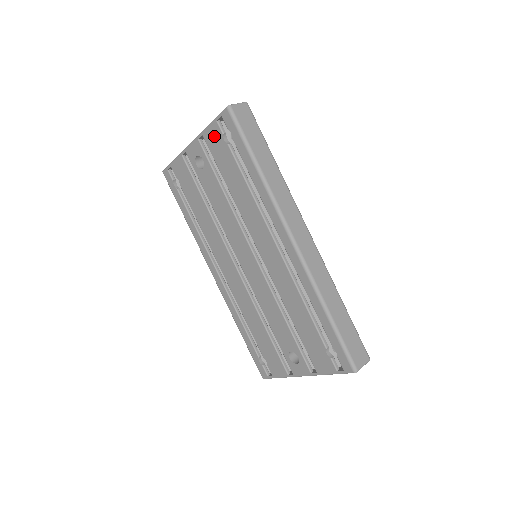
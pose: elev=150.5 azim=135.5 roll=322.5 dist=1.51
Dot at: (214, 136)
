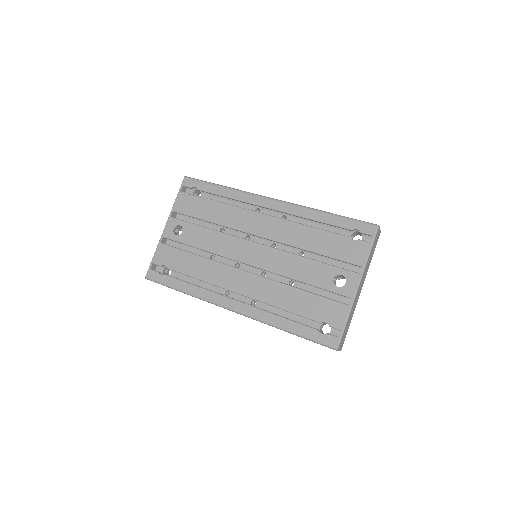
Dot at: (183, 201)
